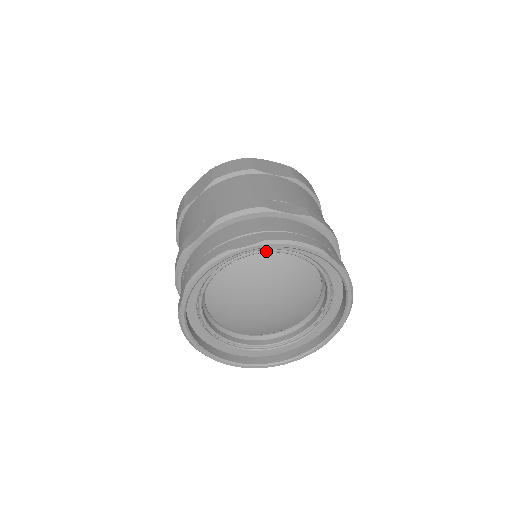
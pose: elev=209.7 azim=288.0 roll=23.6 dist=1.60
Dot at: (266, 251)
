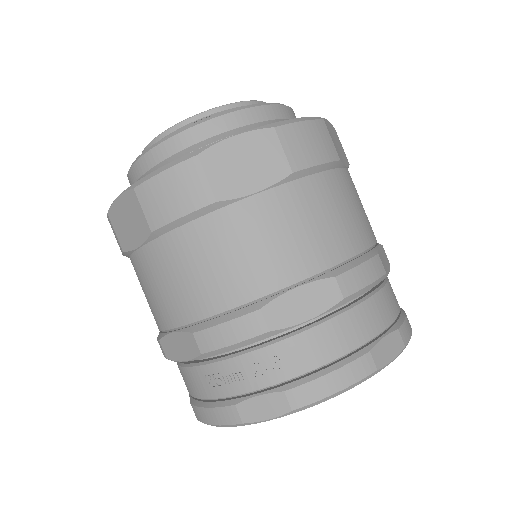
Dot at: occluded
